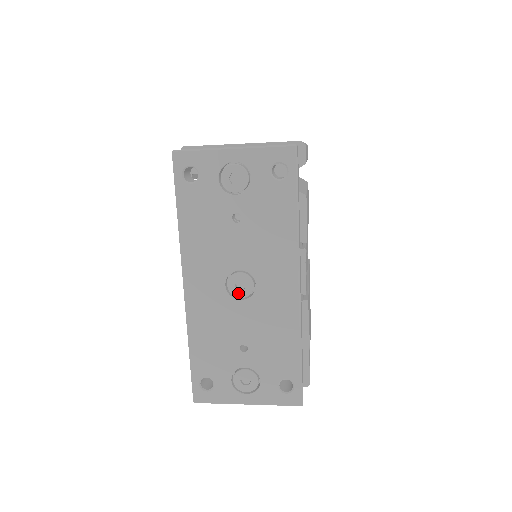
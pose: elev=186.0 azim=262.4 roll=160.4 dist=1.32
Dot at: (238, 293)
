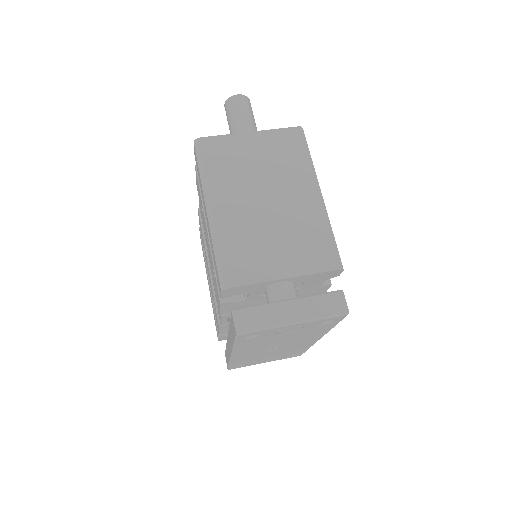
Dot at: (274, 349)
